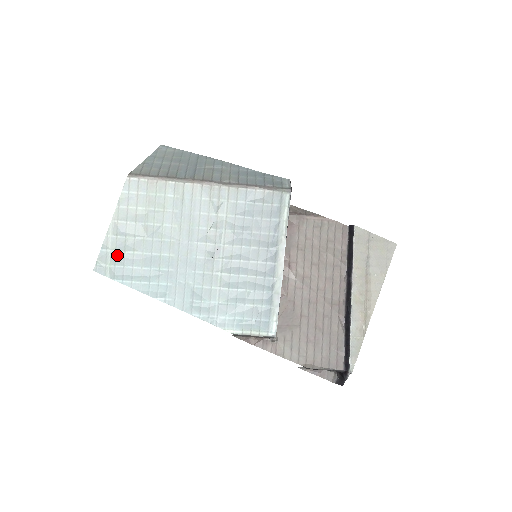
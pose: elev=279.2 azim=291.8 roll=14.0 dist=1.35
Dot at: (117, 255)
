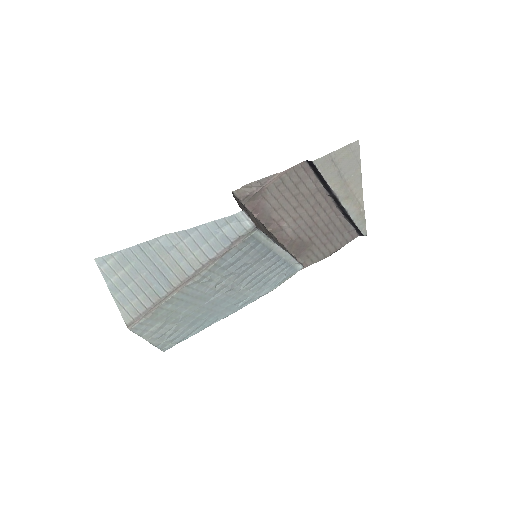
Dot at: (169, 340)
